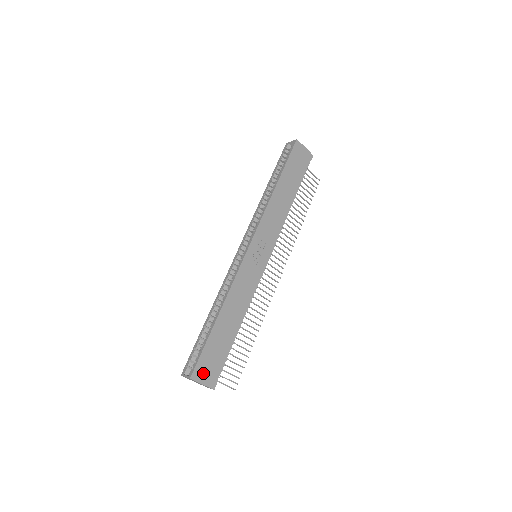
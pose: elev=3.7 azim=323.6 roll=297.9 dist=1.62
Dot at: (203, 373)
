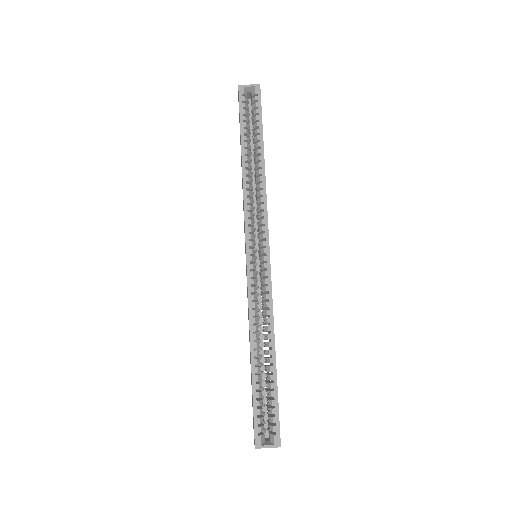
Dot at: occluded
